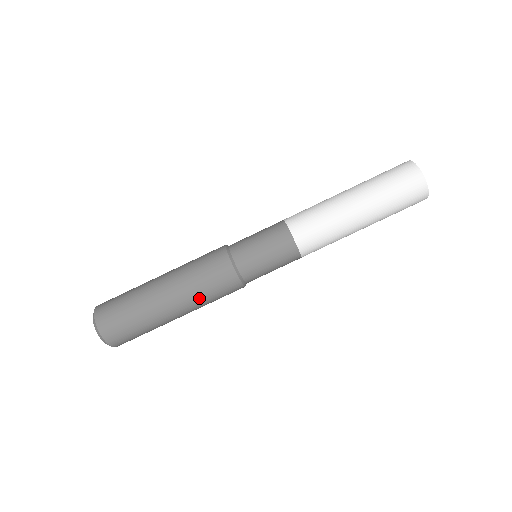
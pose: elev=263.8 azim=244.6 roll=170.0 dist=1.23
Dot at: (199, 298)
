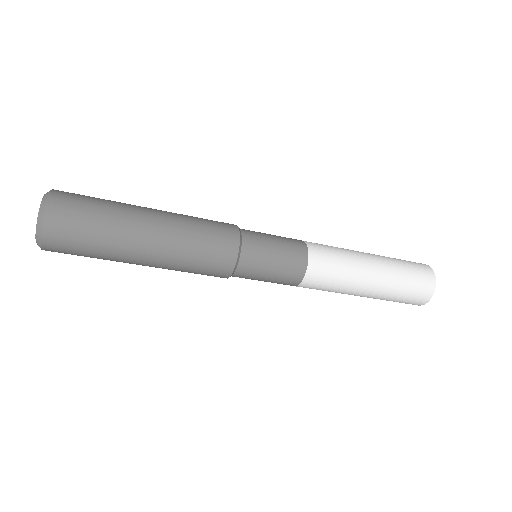
Dot at: occluded
